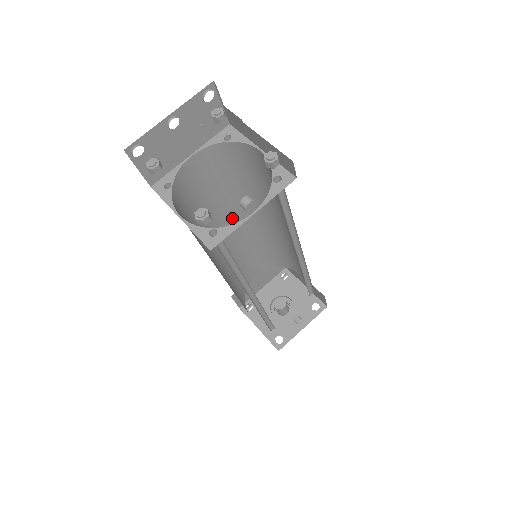
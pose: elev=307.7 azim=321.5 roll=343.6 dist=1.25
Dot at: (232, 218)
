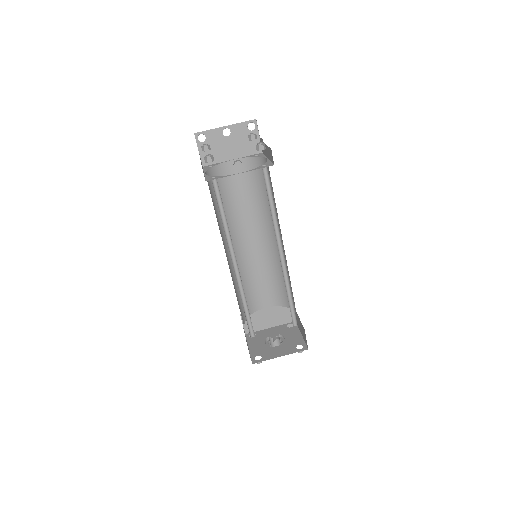
Dot at: (253, 229)
